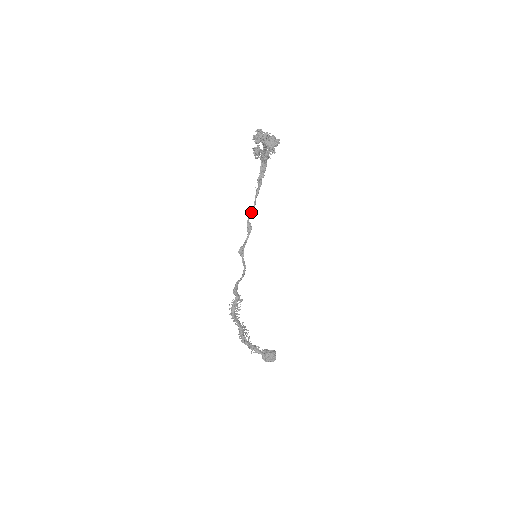
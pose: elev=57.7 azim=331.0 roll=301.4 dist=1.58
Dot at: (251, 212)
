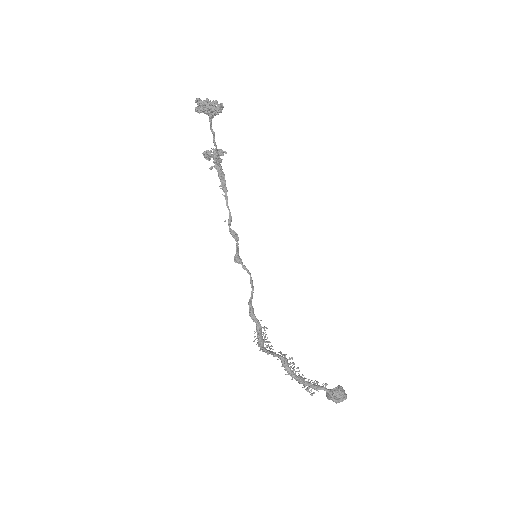
Dot at: (229, 219)
